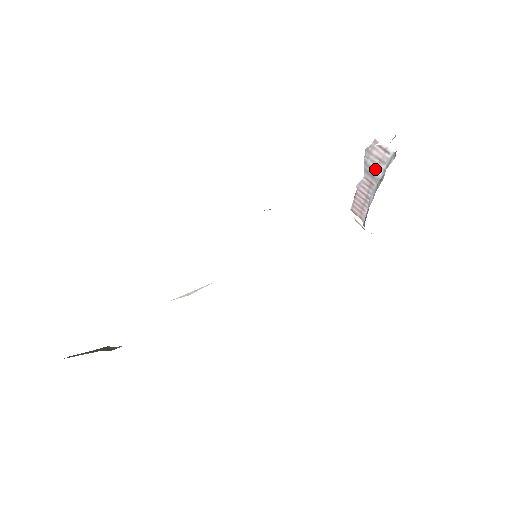
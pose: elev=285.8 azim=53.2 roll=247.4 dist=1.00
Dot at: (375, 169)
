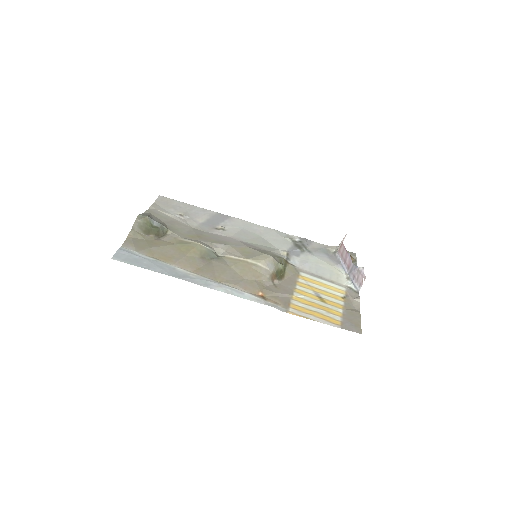
Dot at: (353, 275)
